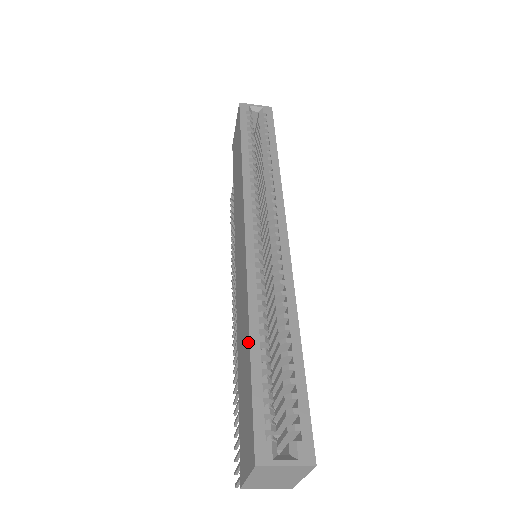
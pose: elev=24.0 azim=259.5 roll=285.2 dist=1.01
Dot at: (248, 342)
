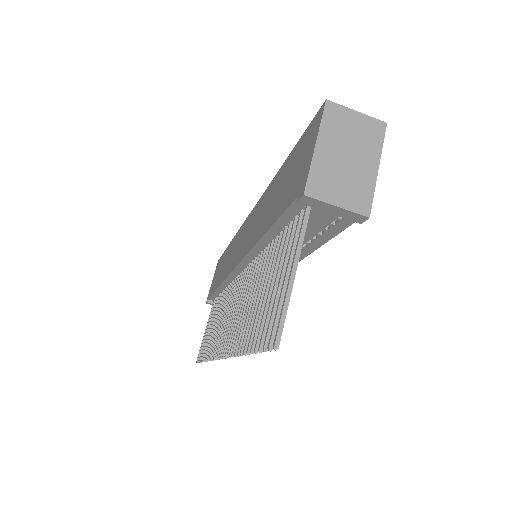
Dot at: (280, 170)
